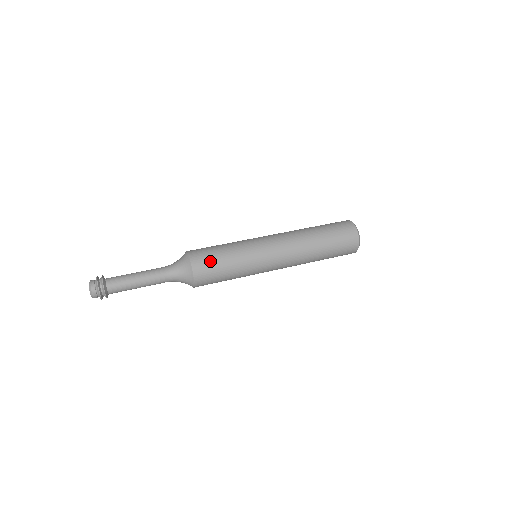
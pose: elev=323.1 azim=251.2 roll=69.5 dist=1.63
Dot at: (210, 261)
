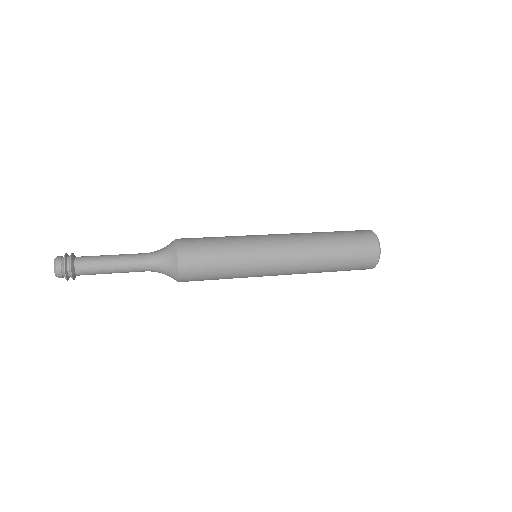
Dot at: (200, 250)
